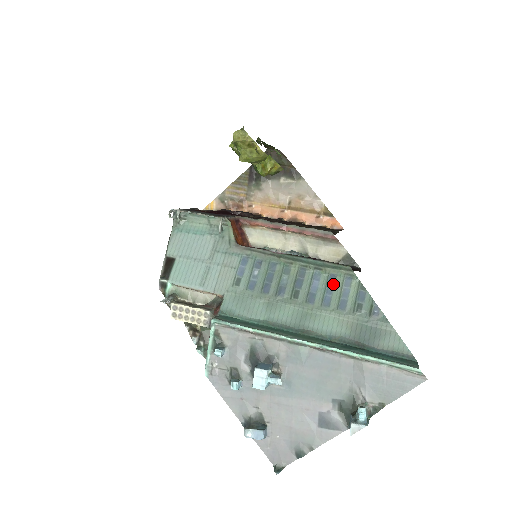
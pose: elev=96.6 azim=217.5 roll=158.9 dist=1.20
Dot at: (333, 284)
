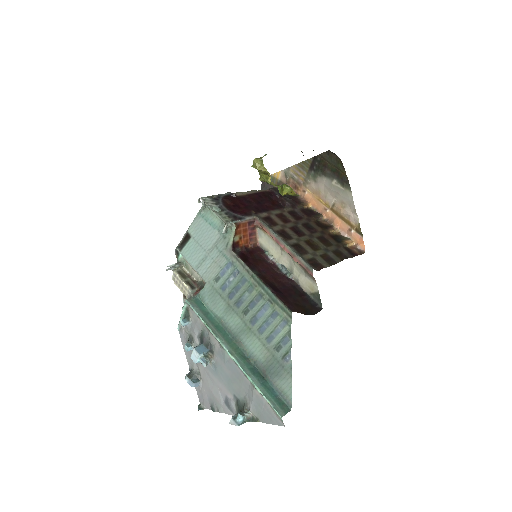
Dot at: (273, 320)
